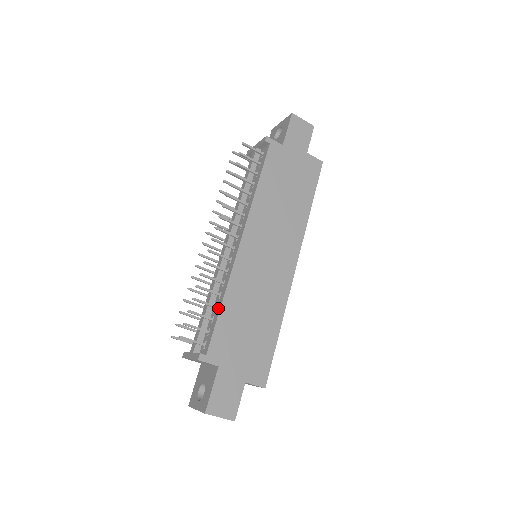
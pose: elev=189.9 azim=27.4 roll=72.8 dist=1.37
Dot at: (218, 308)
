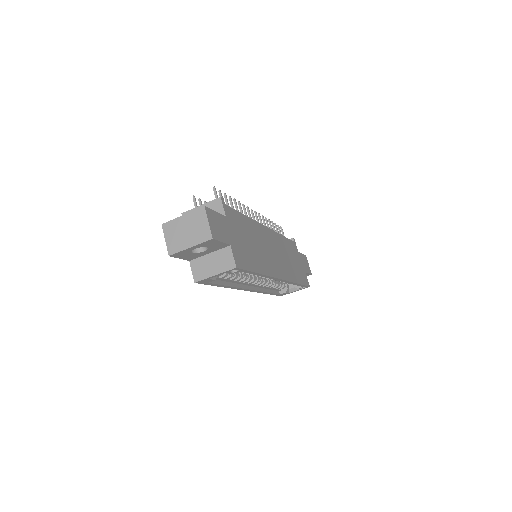
Dot at: occluded
